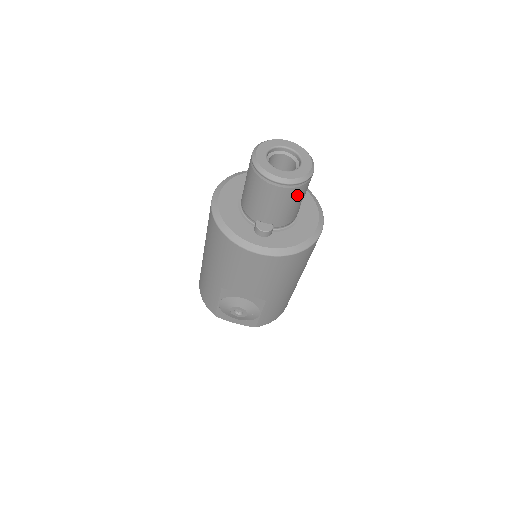
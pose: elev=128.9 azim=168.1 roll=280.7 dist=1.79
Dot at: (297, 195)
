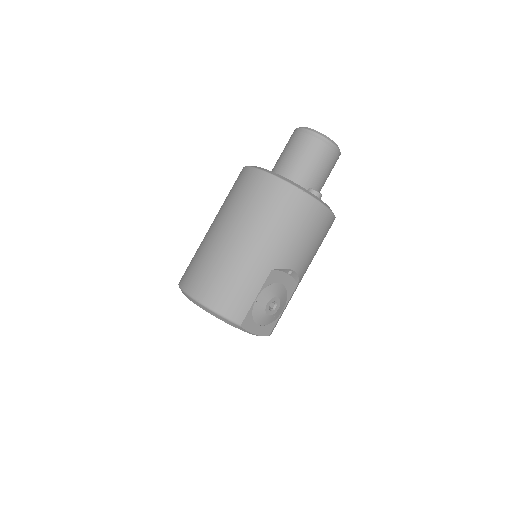
Dot at: occluded
